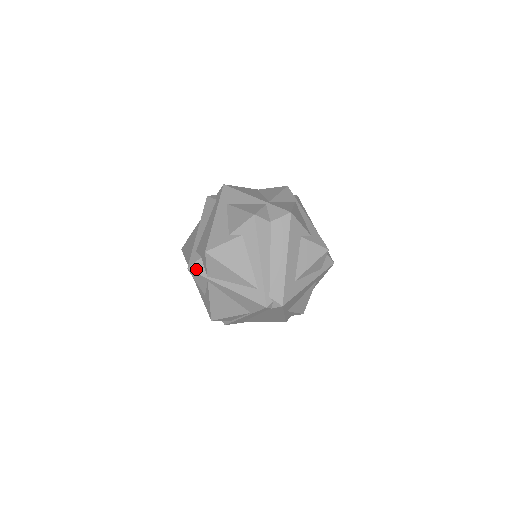
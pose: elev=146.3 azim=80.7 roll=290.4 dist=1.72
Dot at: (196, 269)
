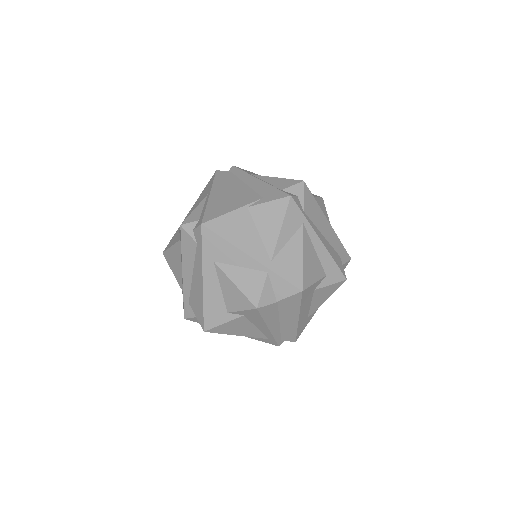
Dot at: (195, 321)
